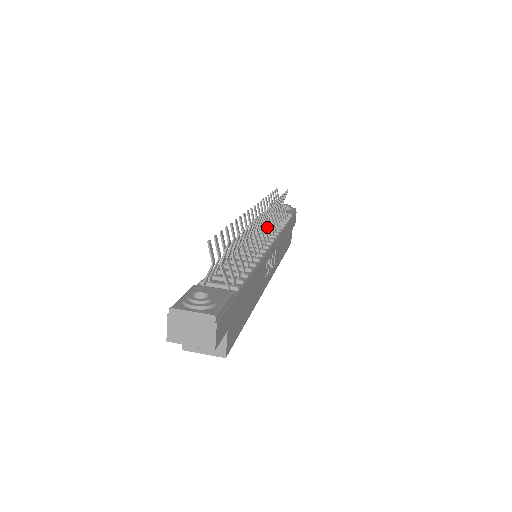
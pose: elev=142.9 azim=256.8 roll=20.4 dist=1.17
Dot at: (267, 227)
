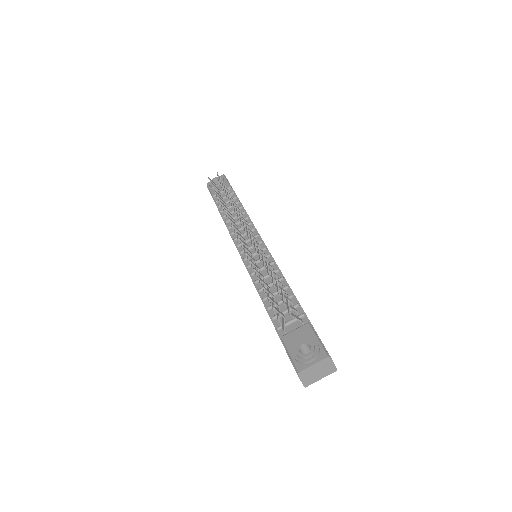
Dot at: occluded
